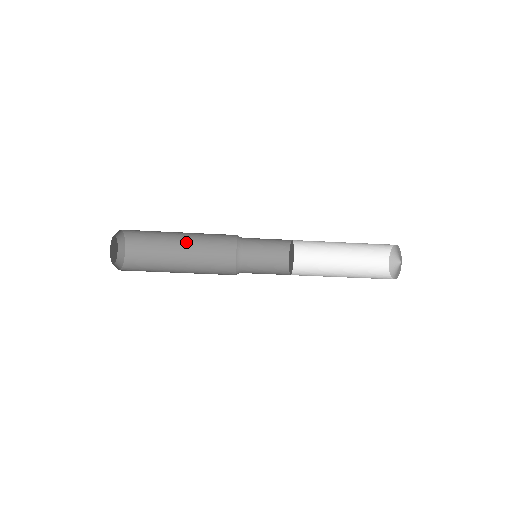
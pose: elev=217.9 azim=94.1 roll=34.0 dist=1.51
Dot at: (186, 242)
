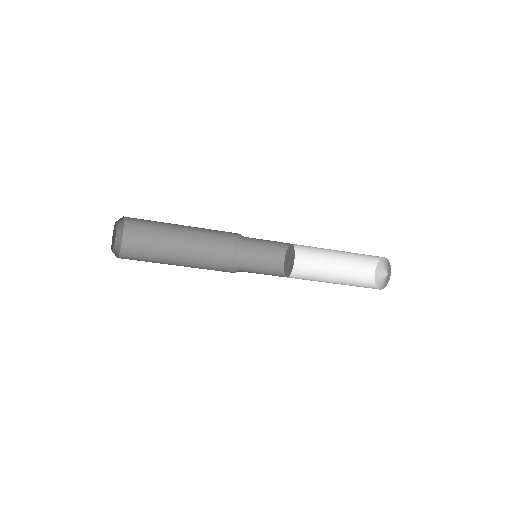
Dot at: (188, 228)
